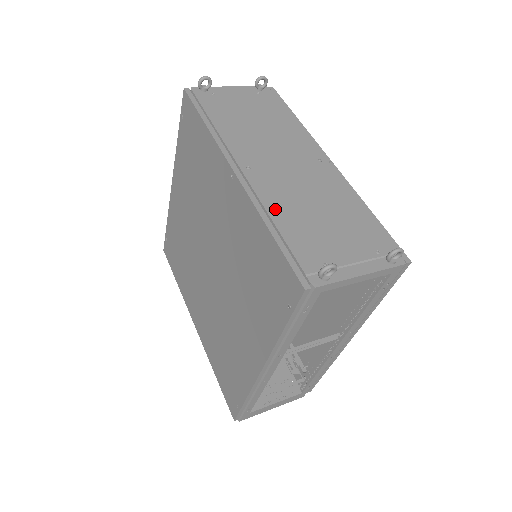
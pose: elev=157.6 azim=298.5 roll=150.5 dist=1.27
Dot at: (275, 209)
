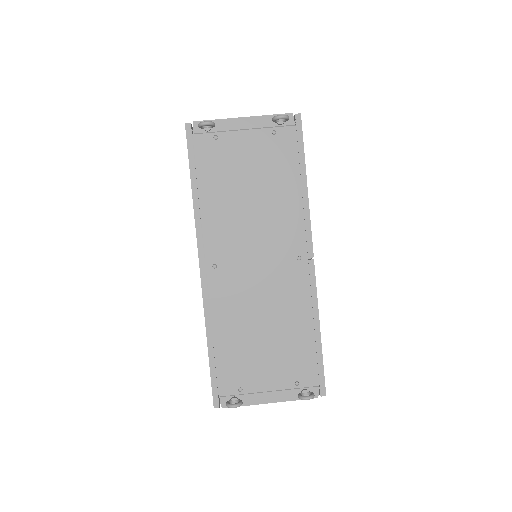
Dot at: (221, 323)
